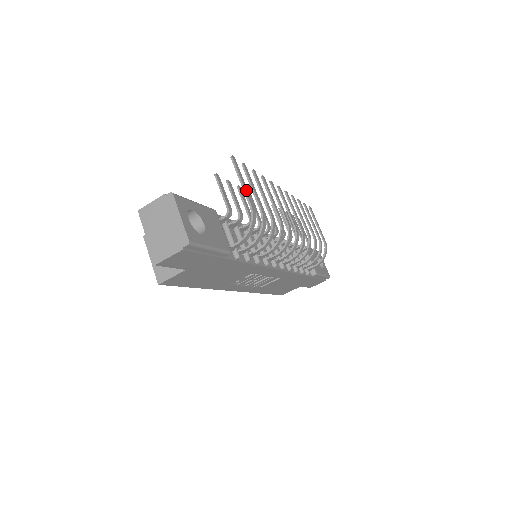
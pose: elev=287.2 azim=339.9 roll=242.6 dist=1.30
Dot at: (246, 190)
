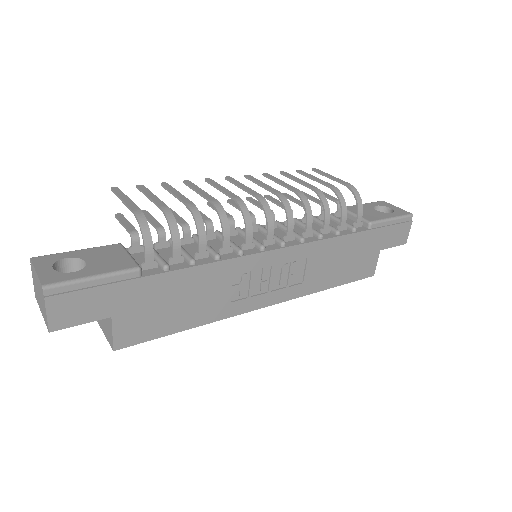
Dot at: (128, 202)
